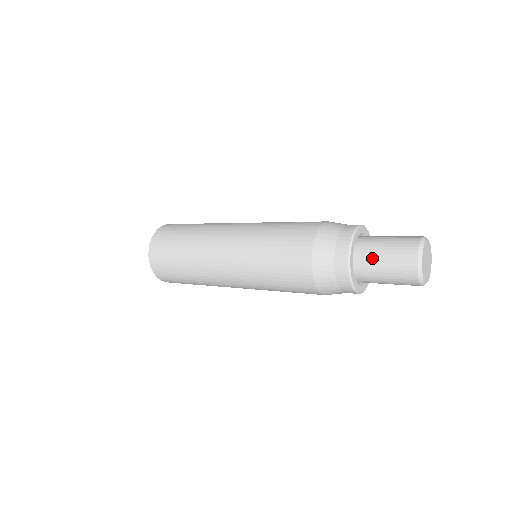
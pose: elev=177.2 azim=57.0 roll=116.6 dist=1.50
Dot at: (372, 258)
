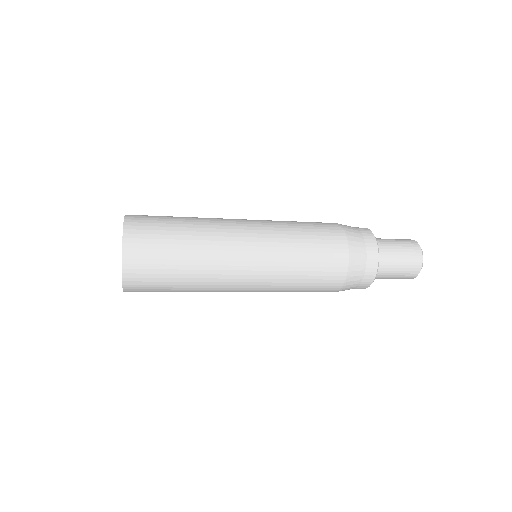
Dot at: (388, 269)
